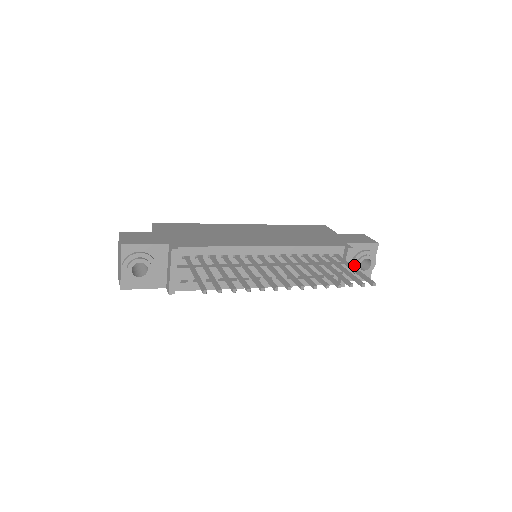
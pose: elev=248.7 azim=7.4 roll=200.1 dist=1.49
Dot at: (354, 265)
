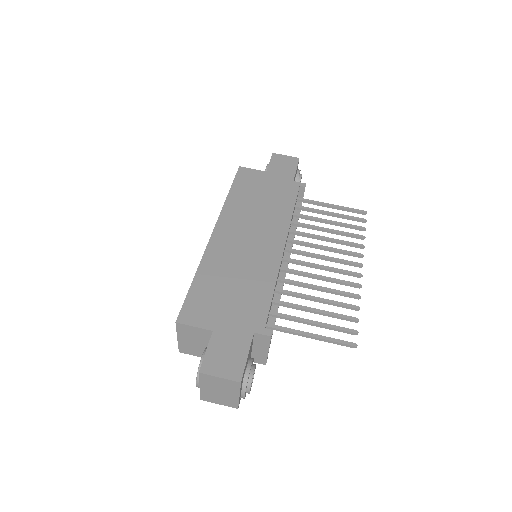
Dot at: occluded
